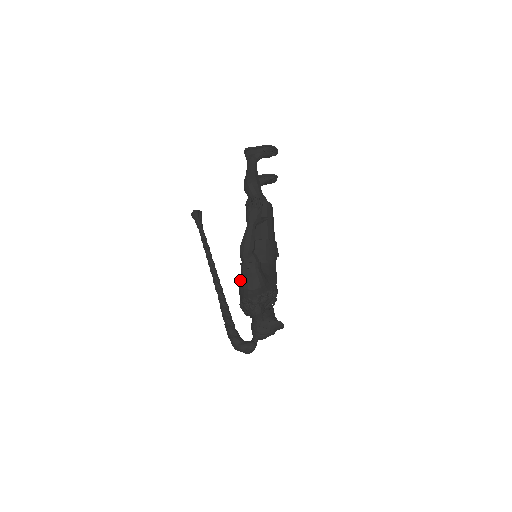
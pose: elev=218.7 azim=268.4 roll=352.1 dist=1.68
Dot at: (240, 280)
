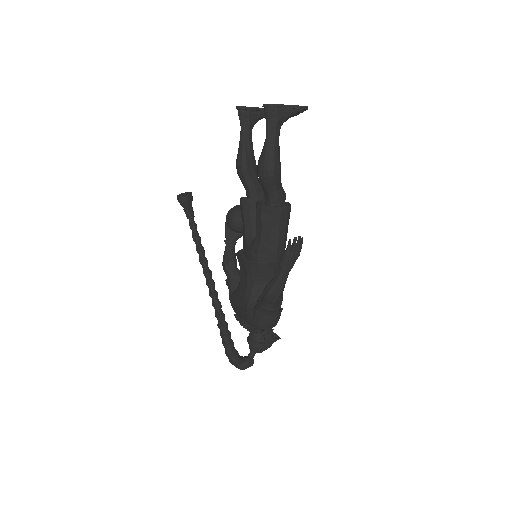
Dot at: (255, 317)
